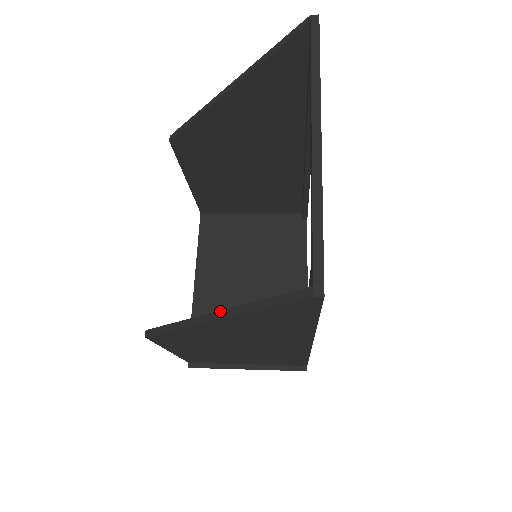
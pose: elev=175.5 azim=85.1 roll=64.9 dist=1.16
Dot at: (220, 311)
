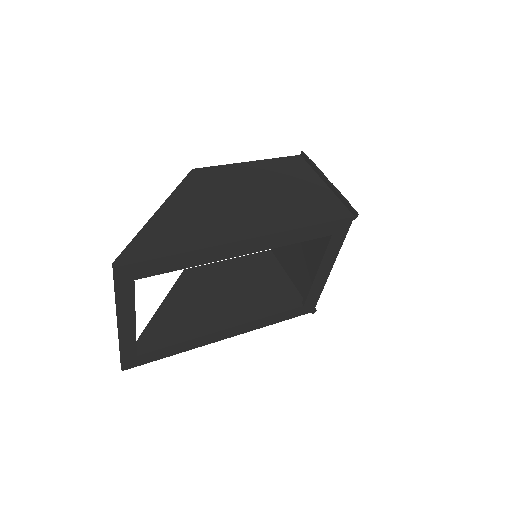
Dot at: (151, 318)
